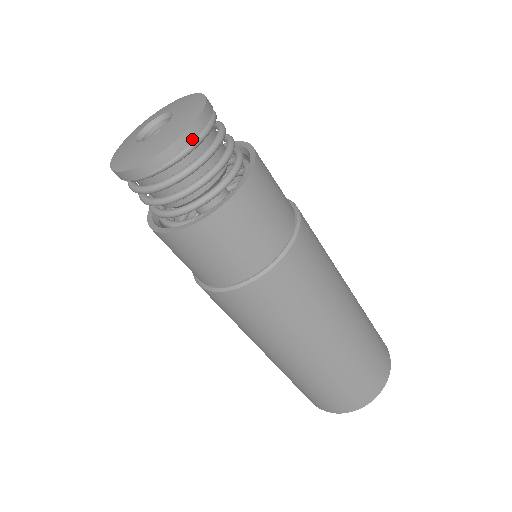
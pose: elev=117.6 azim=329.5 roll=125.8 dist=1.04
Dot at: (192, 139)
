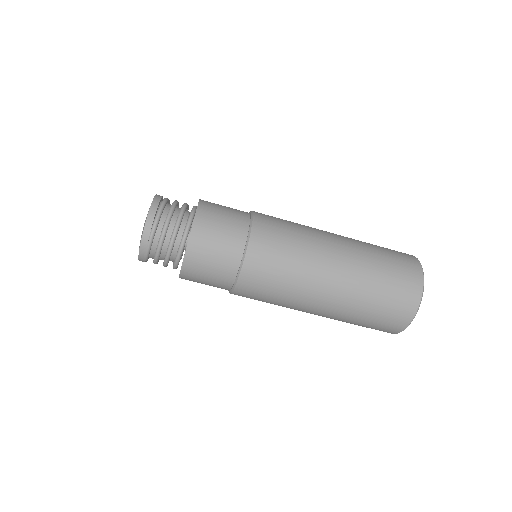
Dot at: (151, 225)
